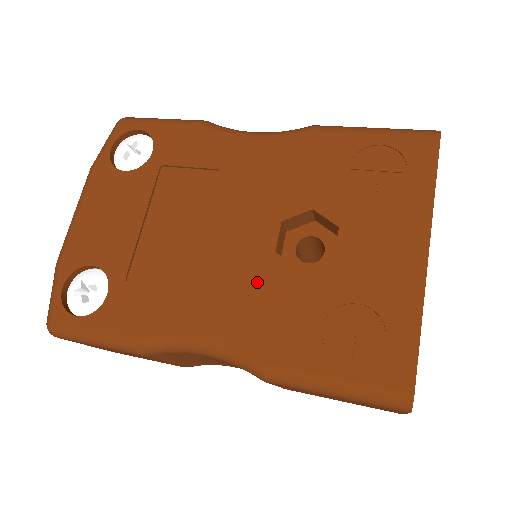
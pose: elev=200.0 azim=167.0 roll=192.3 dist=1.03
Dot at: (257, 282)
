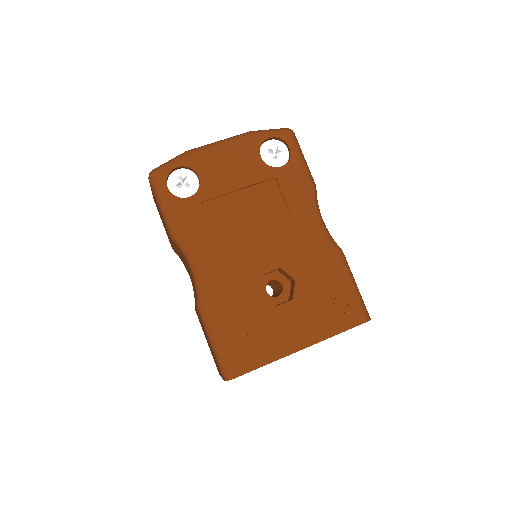
Dot at: (242, 275)
